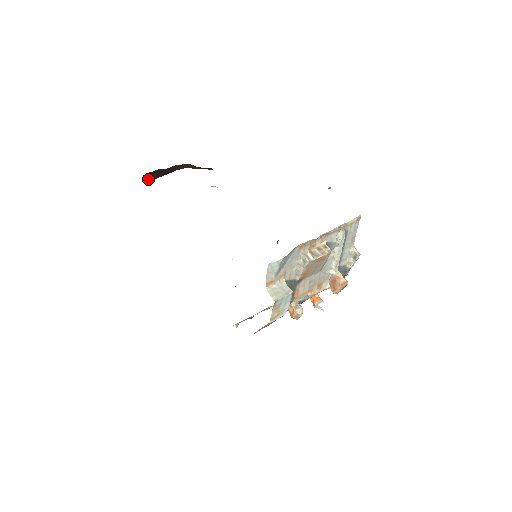
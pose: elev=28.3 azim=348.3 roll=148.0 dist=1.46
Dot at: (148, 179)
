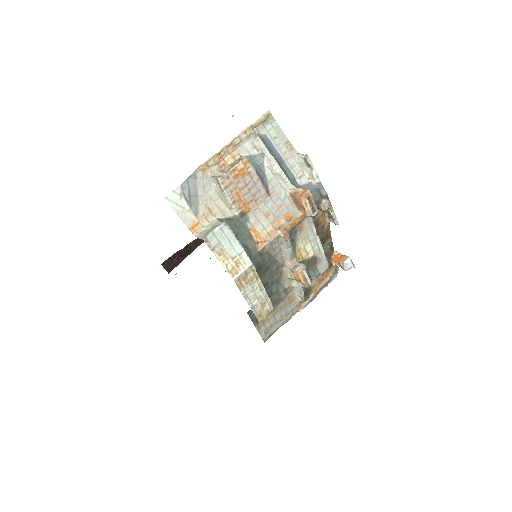
Dot at: (170, 268)
